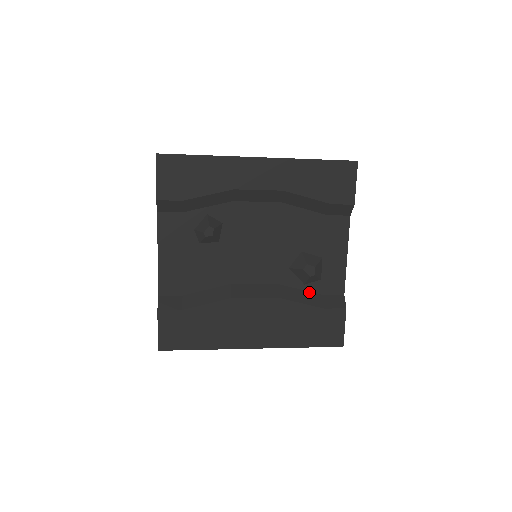
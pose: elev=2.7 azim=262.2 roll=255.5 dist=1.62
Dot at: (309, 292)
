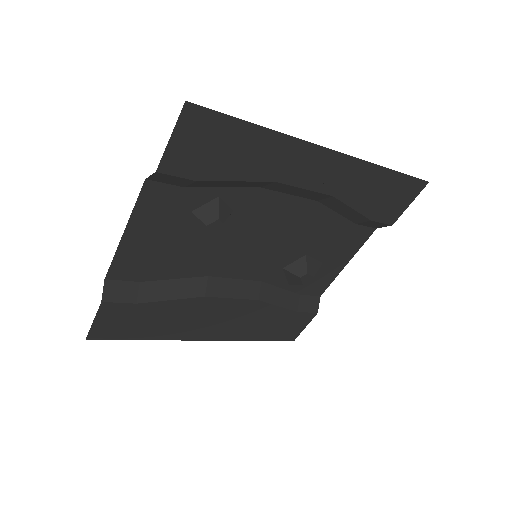
Dot at: (289, 292)
